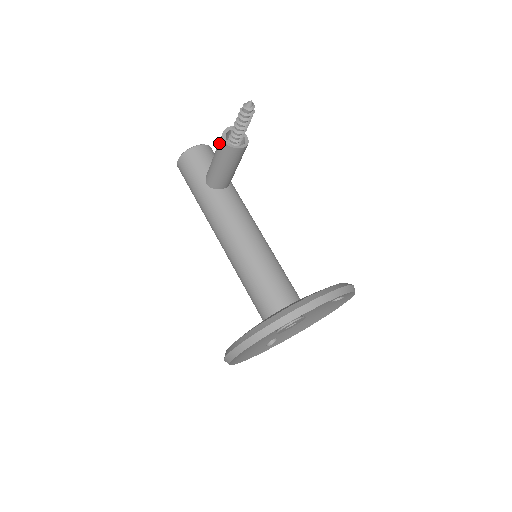
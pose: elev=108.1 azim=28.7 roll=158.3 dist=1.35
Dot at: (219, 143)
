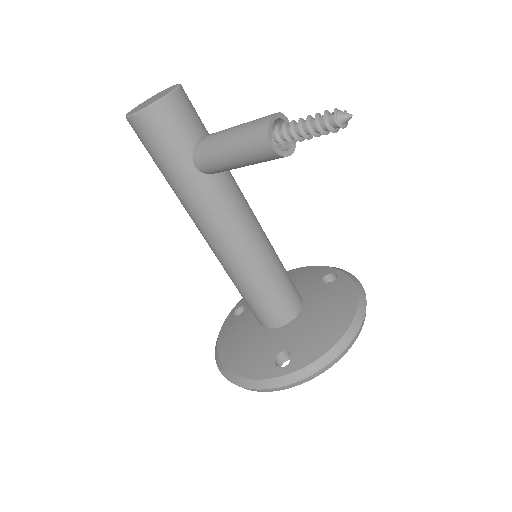
Dot at: (255, 140)
